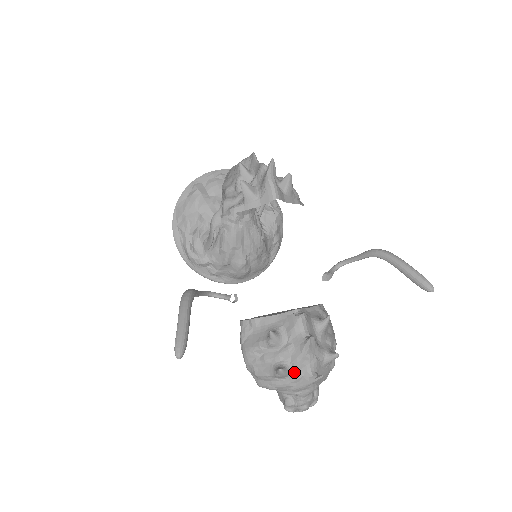
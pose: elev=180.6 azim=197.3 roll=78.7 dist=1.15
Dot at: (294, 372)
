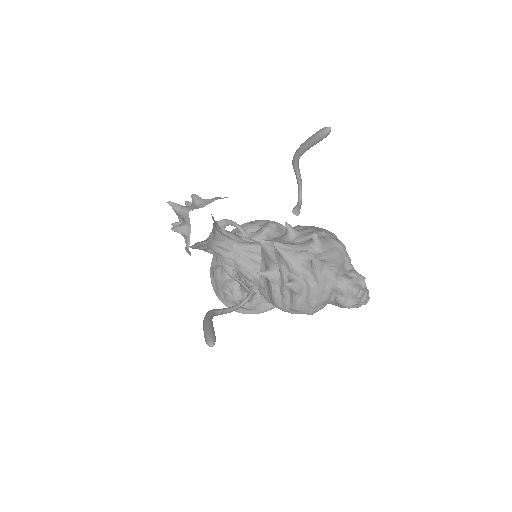
Dot at: (301, 276)
